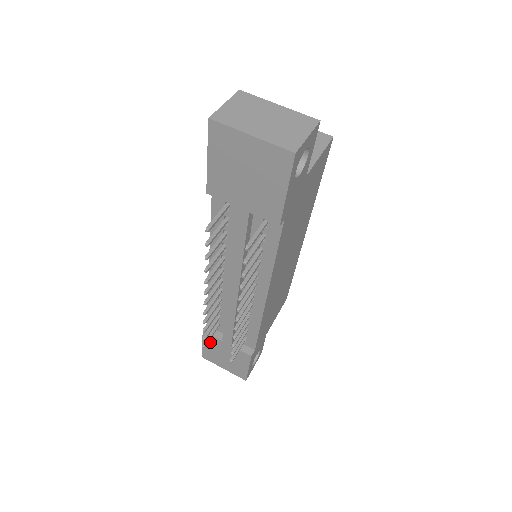
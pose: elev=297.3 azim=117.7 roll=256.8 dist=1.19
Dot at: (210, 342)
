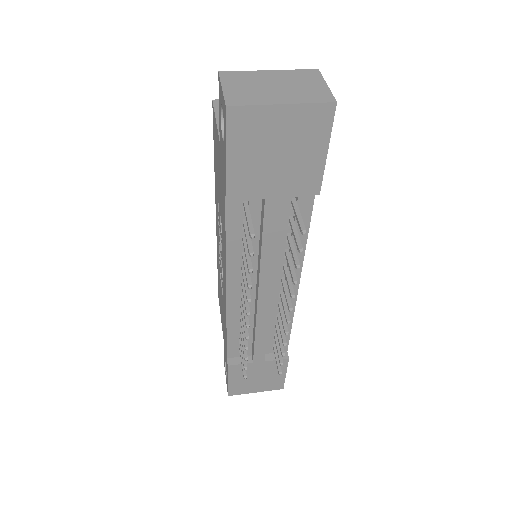
Dot at: (238, 373)
